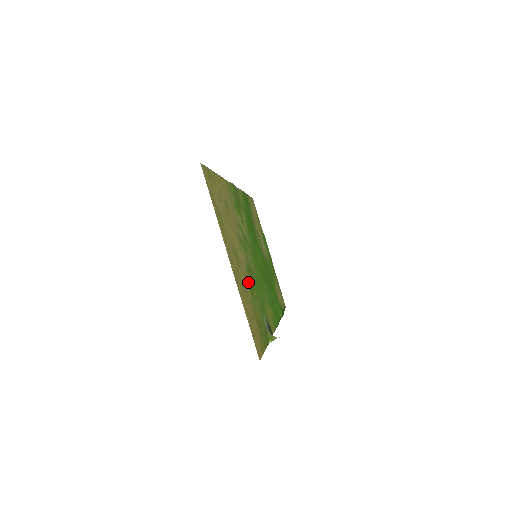
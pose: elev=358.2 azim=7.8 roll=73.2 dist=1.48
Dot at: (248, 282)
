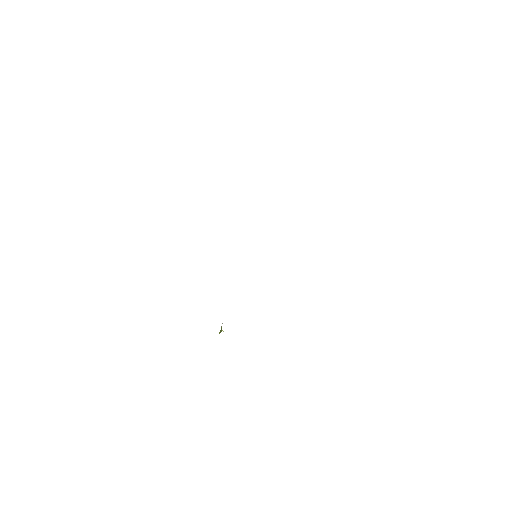
Dot at: occluded
